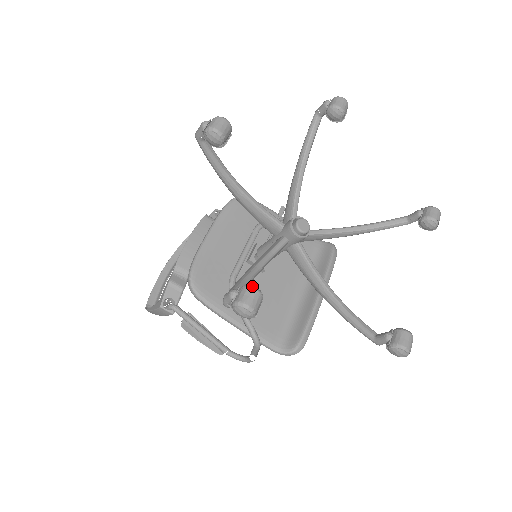
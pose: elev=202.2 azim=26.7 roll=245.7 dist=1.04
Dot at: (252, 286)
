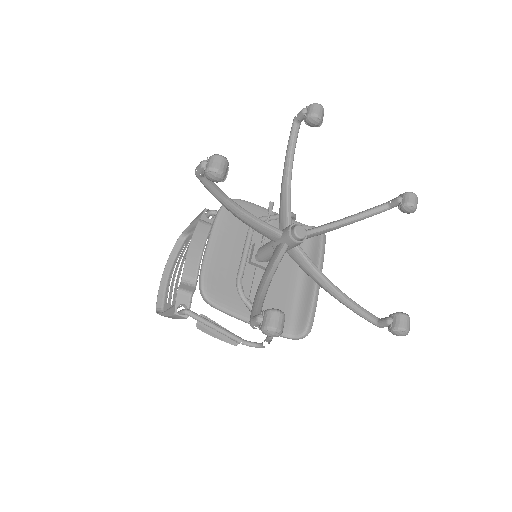
Dot at: (275, 310)
